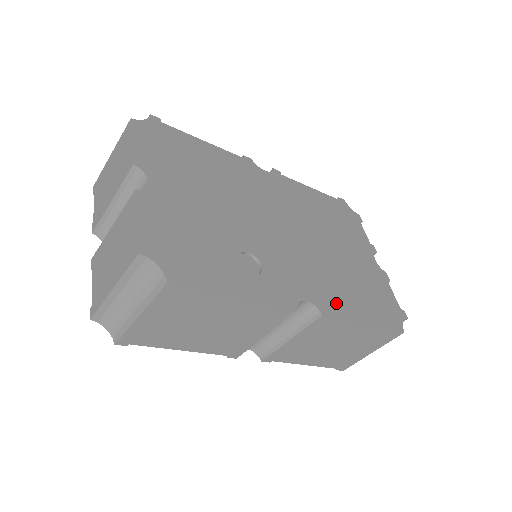
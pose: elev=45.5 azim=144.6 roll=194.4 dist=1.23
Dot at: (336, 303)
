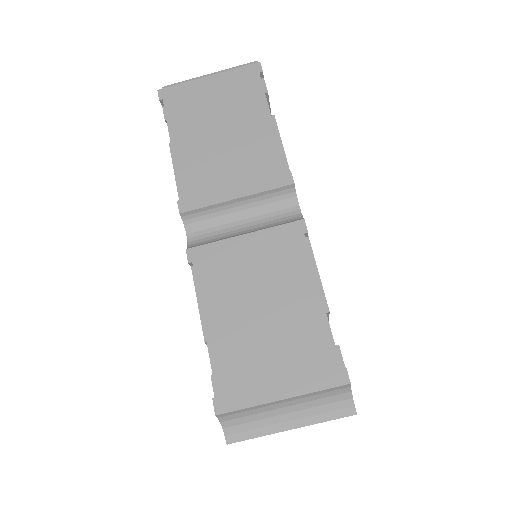
Dot at: occluded
